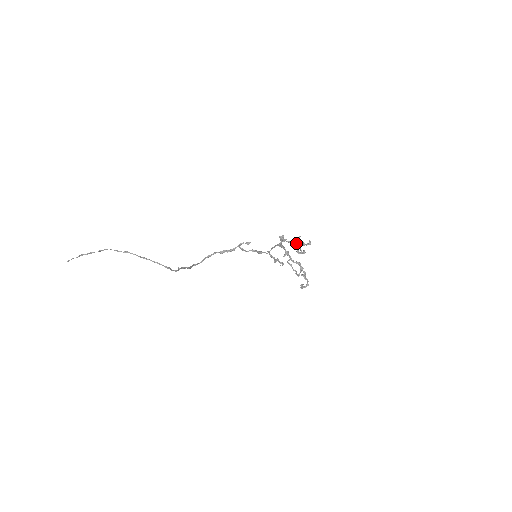
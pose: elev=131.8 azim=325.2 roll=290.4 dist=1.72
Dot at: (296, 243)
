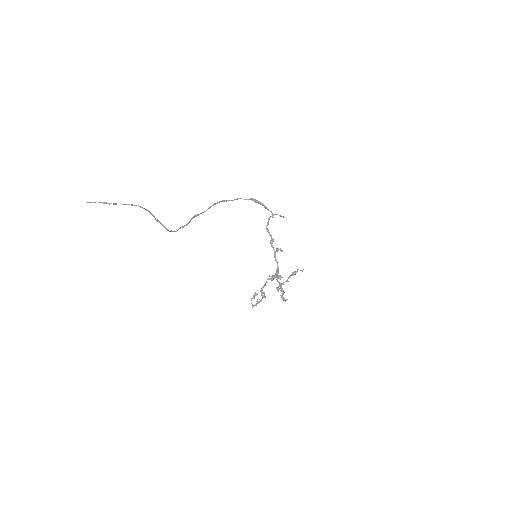
Dot at: occluded
